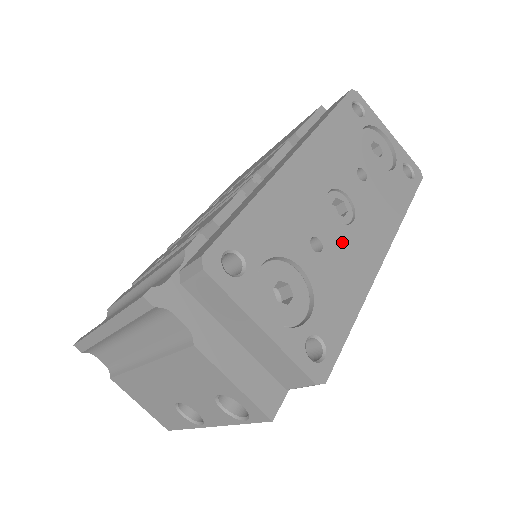
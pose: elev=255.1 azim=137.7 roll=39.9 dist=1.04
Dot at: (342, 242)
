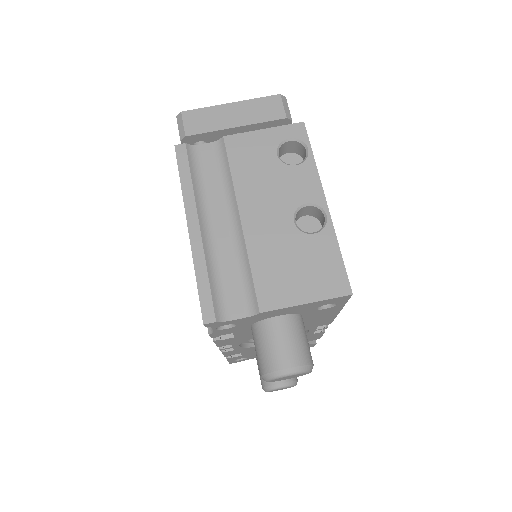
Dot at: occluded
